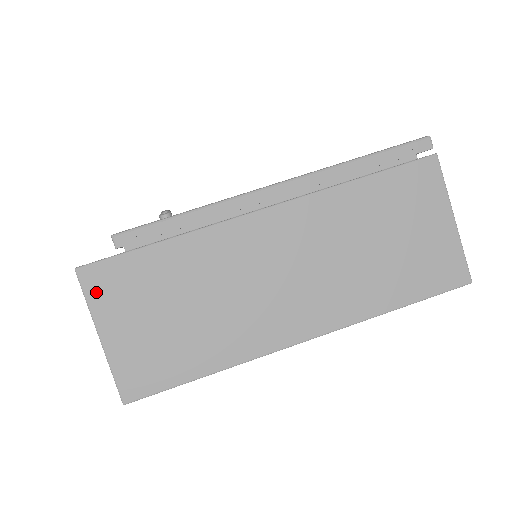
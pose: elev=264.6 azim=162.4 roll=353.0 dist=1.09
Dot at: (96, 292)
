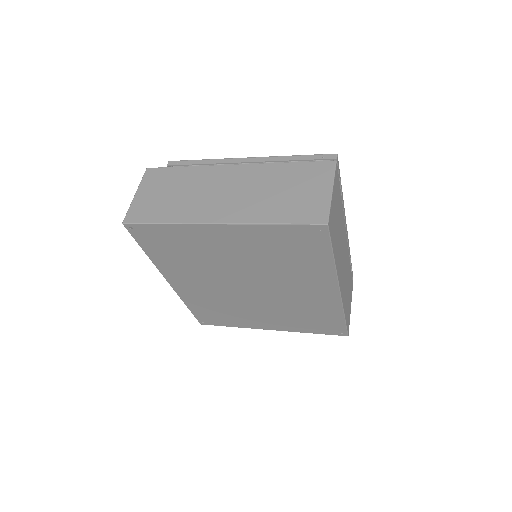
Dot at: (147, 178)
